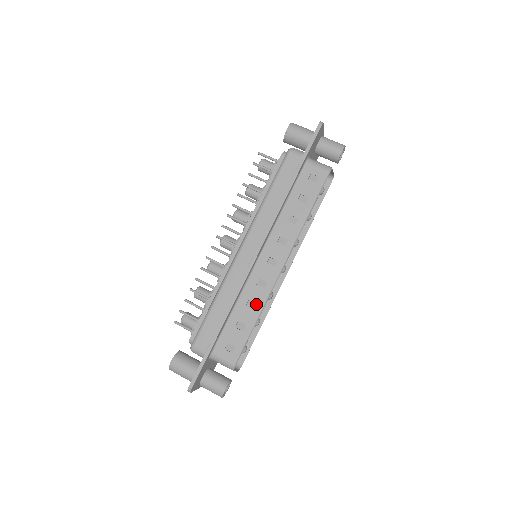
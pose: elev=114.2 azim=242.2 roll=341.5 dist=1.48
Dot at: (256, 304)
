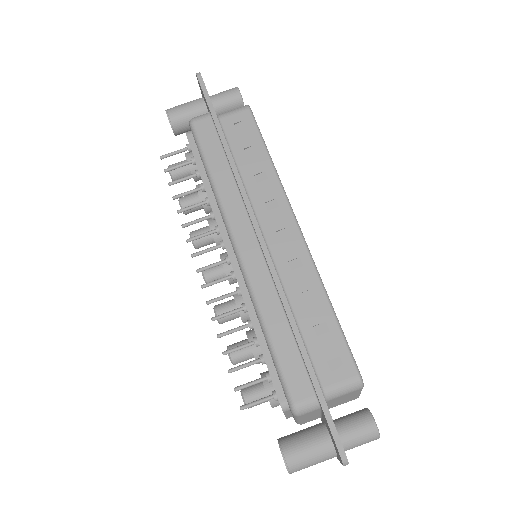
Dot at: (312, 290)
